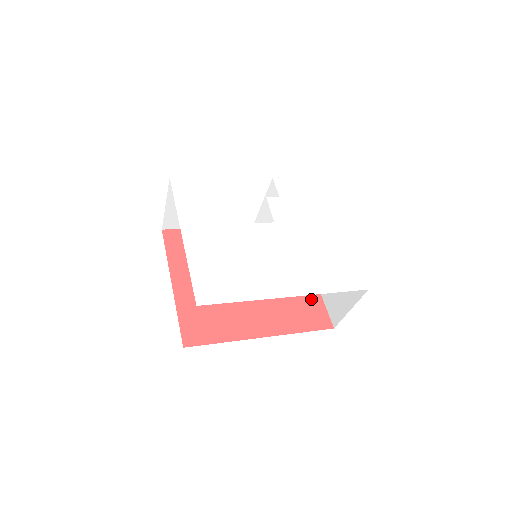
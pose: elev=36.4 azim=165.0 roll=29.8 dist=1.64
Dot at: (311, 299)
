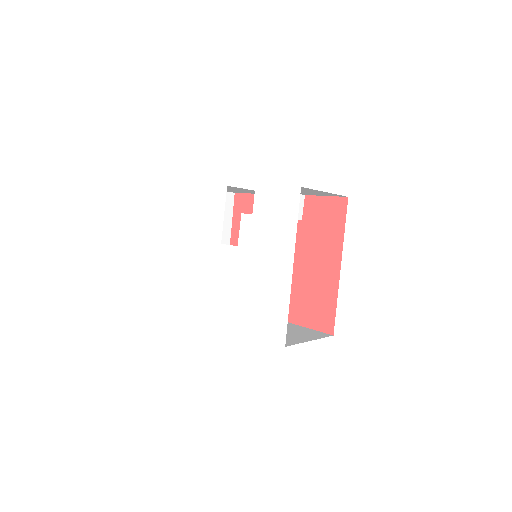
Dot at: (326, 297)
